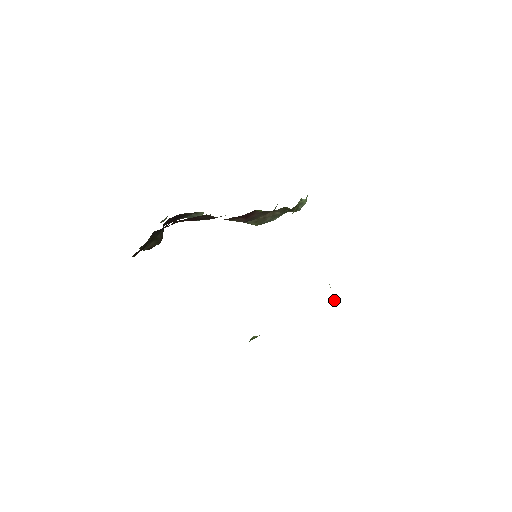
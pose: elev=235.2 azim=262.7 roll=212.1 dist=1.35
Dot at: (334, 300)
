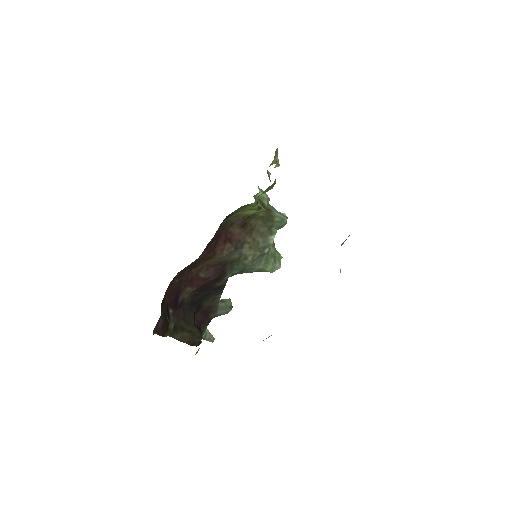
Dot at: occluded
